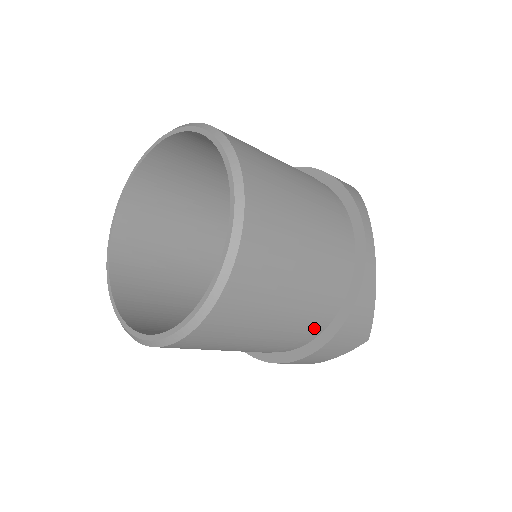
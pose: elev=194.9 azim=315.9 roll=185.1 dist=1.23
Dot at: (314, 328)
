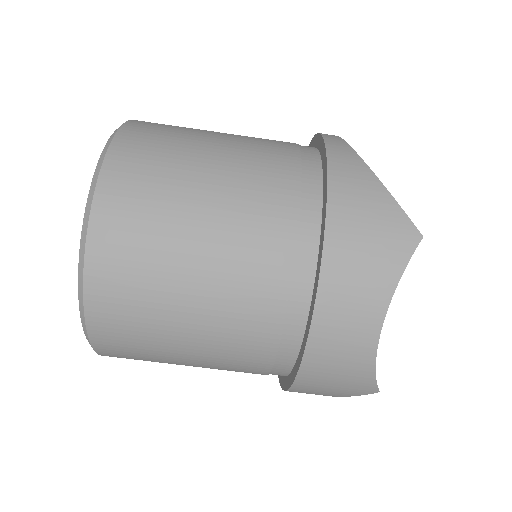
Dot at: (293, 227)
